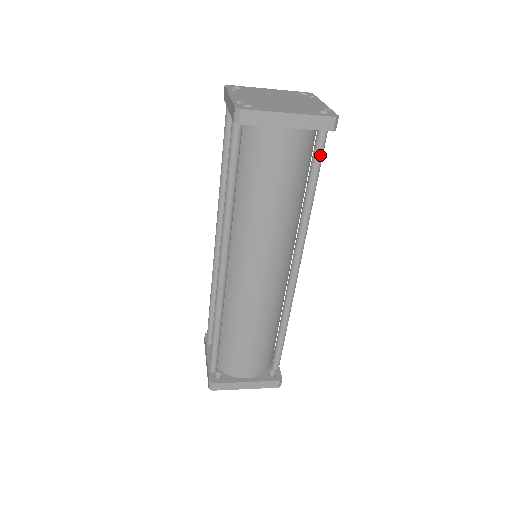
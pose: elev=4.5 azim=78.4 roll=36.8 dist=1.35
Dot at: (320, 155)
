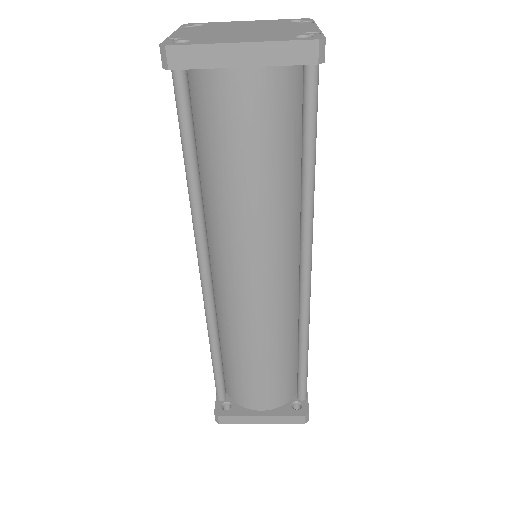
Dot at: (312, 106)
